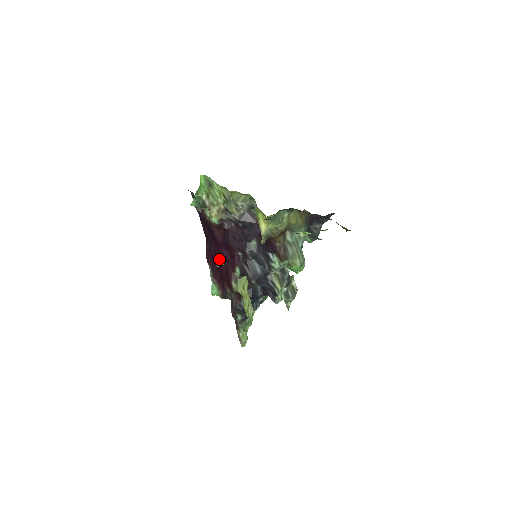
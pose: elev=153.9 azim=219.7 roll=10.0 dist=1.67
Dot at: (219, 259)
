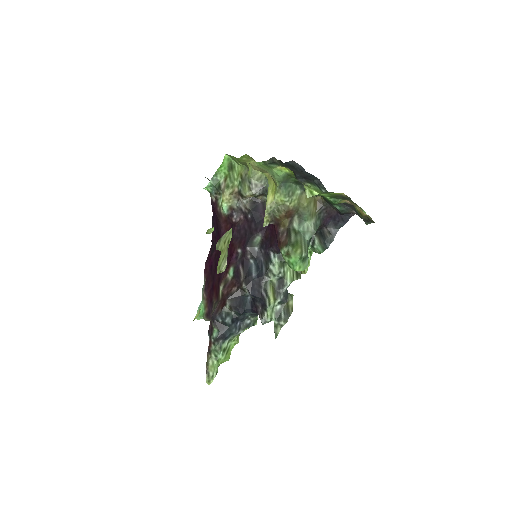
Dot at: (217, 263)
